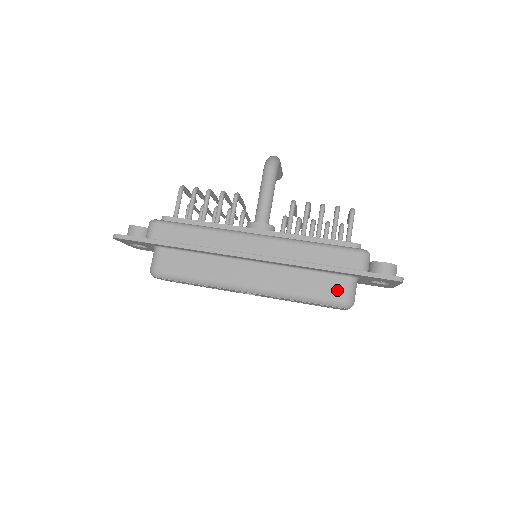
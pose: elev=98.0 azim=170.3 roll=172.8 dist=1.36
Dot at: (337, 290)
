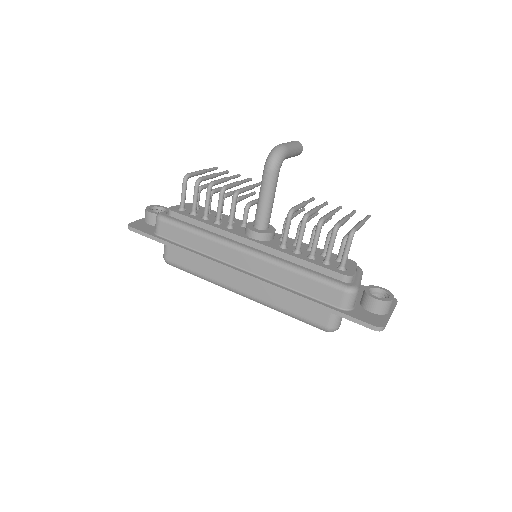
Dot at: (320, 317)
